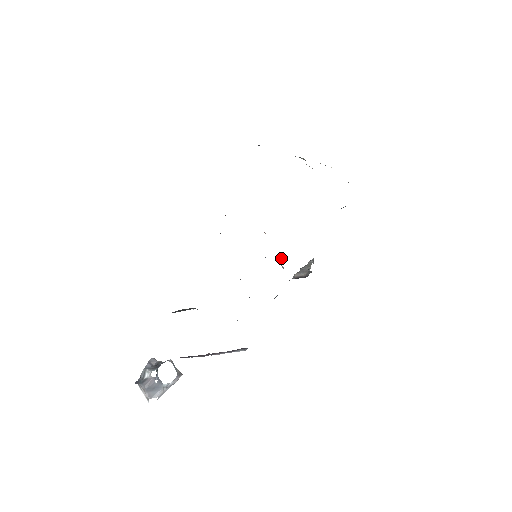
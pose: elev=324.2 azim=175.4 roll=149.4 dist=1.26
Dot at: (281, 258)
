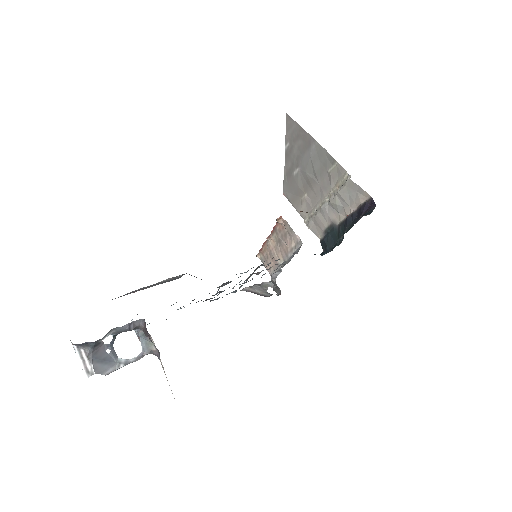
Dot at: (278, 271)
